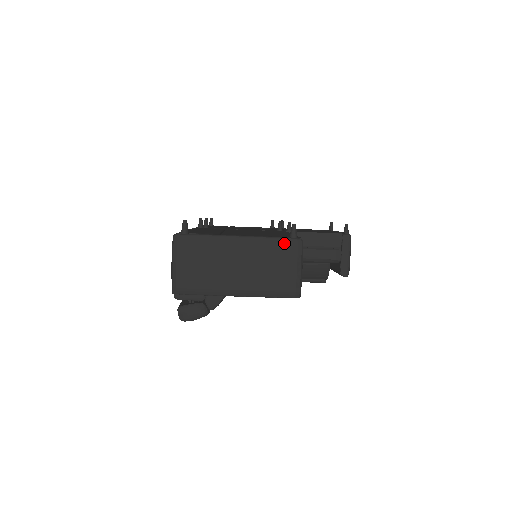
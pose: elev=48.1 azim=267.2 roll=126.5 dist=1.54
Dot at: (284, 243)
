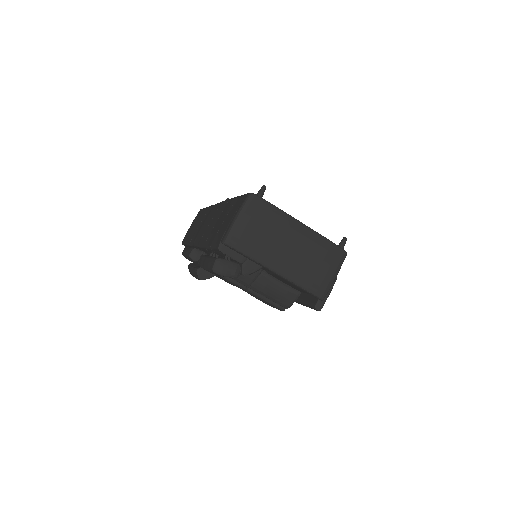
Dot at: (334, 248)
